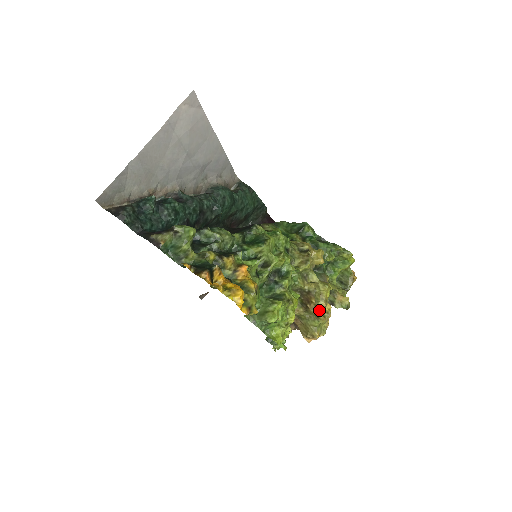
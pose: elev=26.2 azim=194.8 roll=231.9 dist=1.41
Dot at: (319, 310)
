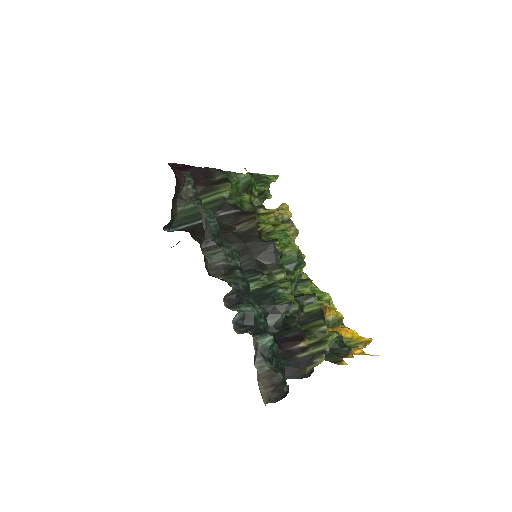
Dot at: occluded
